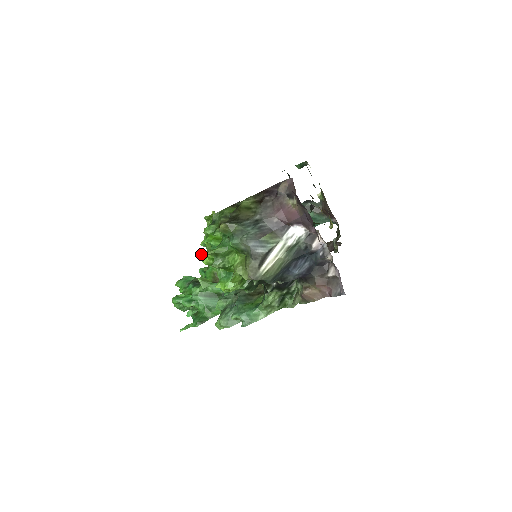
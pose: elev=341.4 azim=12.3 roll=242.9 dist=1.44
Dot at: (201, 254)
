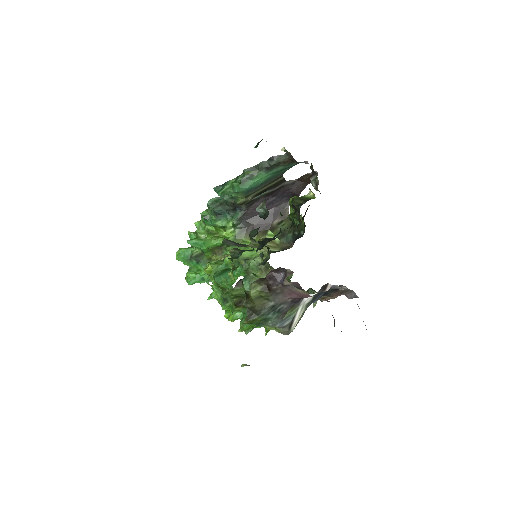
Dot at: (191, 243)
